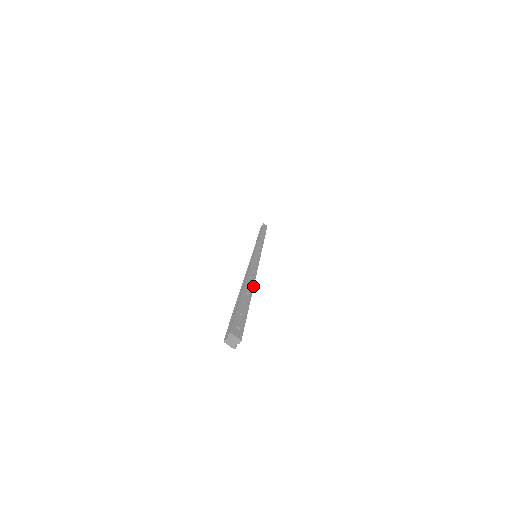
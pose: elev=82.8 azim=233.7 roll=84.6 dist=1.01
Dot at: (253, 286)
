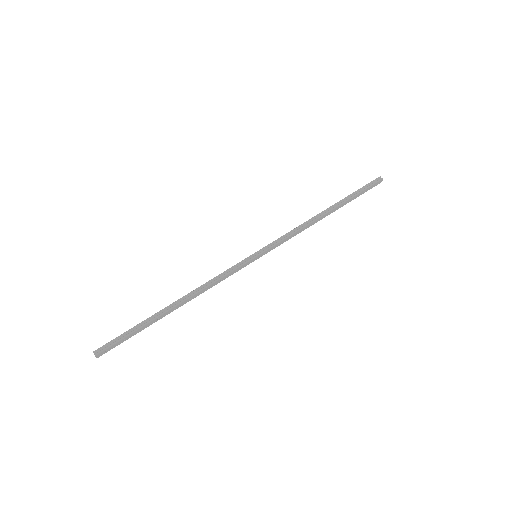
Dot at: occluded
